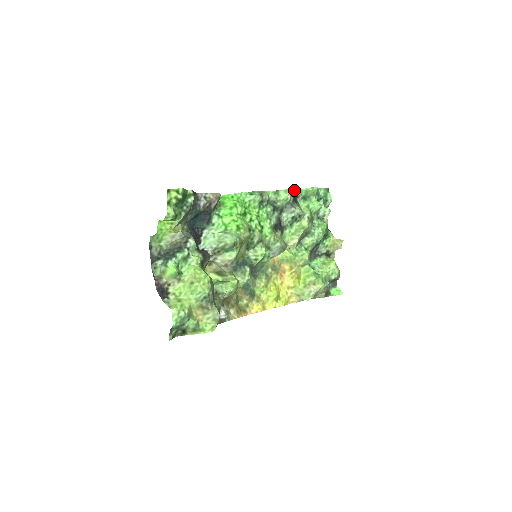
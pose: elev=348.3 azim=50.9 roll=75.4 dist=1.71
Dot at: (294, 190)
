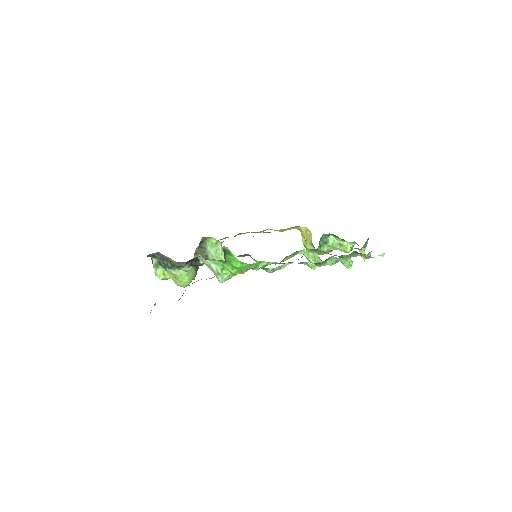
Dot at: (329, 259)
